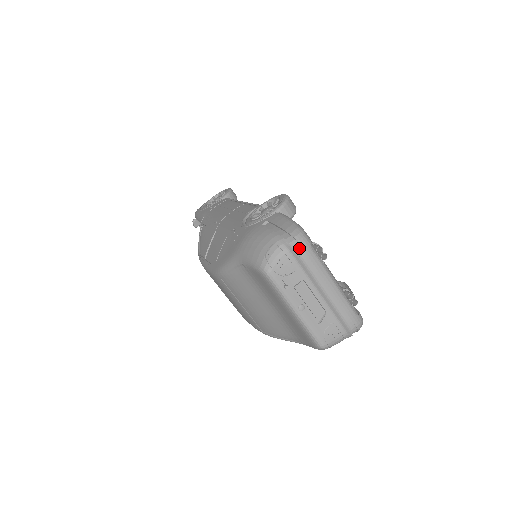
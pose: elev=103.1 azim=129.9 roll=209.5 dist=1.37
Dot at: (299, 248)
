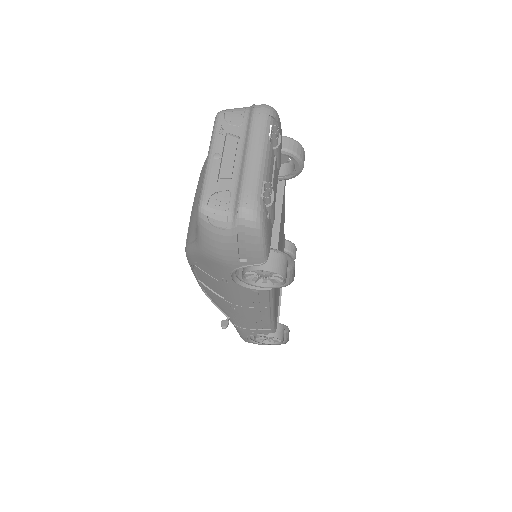
Dot at: (258, 108)
